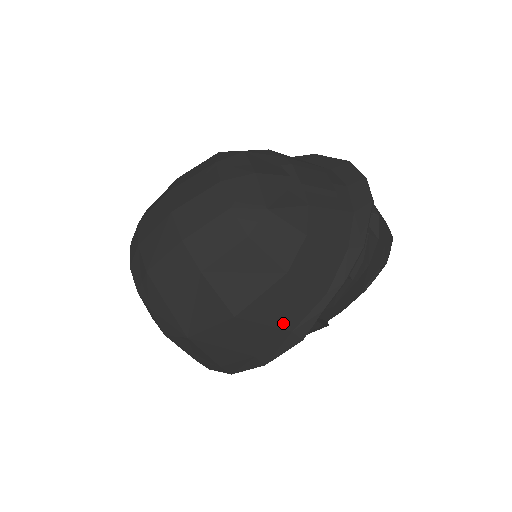
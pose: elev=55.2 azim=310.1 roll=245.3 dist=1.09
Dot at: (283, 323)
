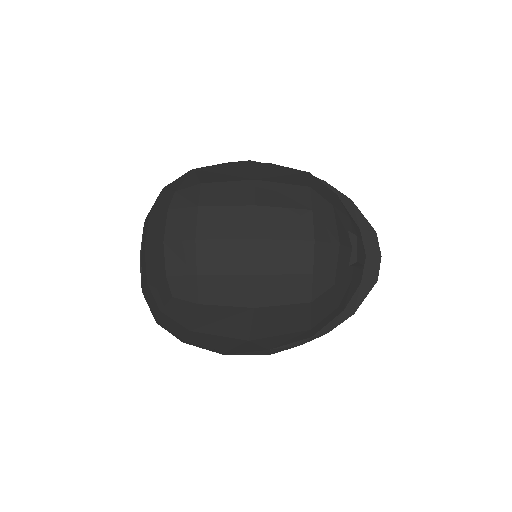
Dot at: (270, 346)
